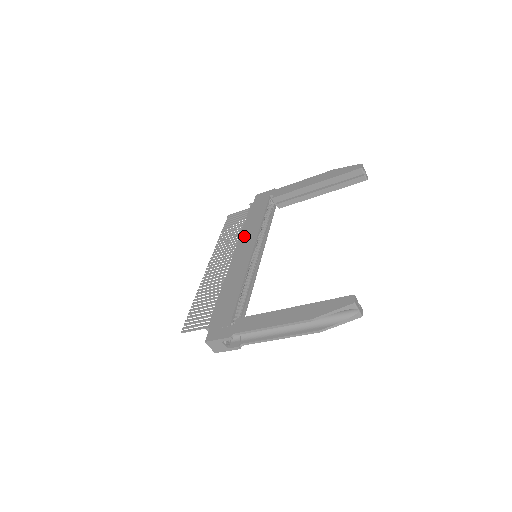
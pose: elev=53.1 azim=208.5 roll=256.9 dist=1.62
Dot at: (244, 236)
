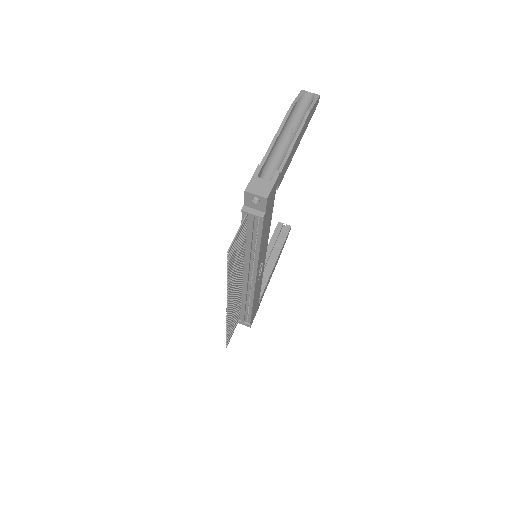
Dot at: occluded
